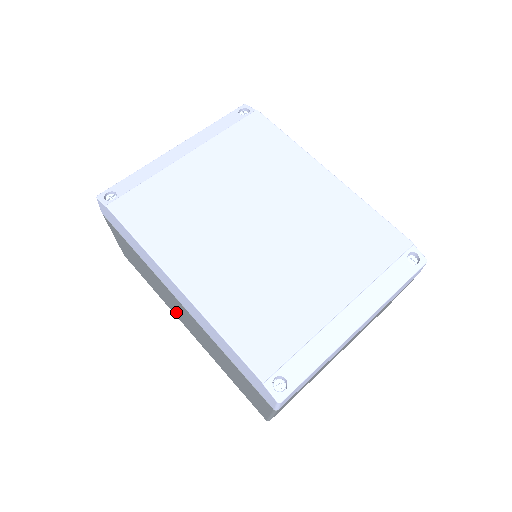
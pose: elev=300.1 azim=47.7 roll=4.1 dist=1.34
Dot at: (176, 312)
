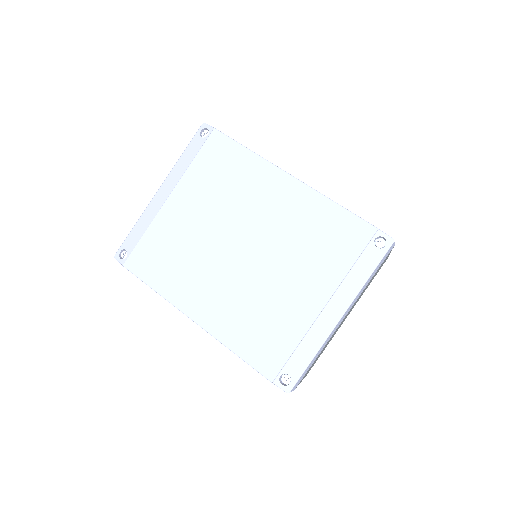
Dot at: occluded
